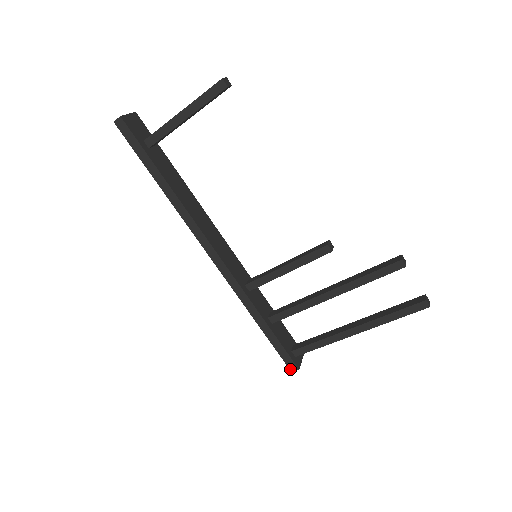
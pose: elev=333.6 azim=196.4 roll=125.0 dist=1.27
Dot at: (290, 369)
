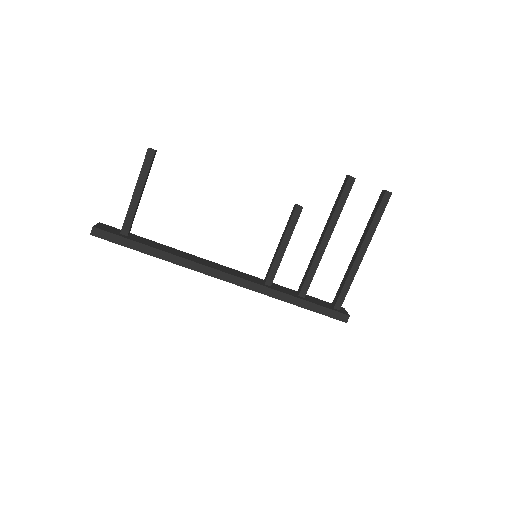
Dot at: (344, 321)
